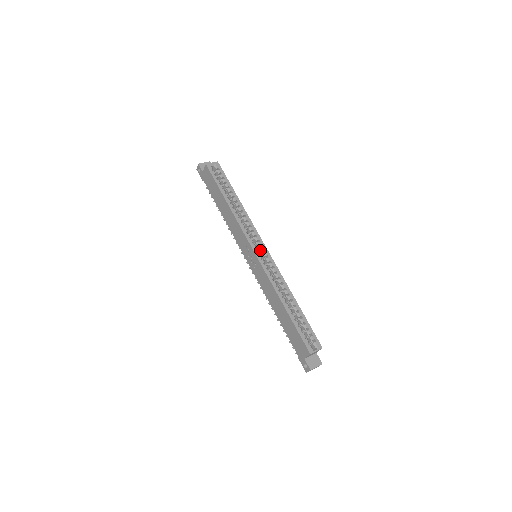
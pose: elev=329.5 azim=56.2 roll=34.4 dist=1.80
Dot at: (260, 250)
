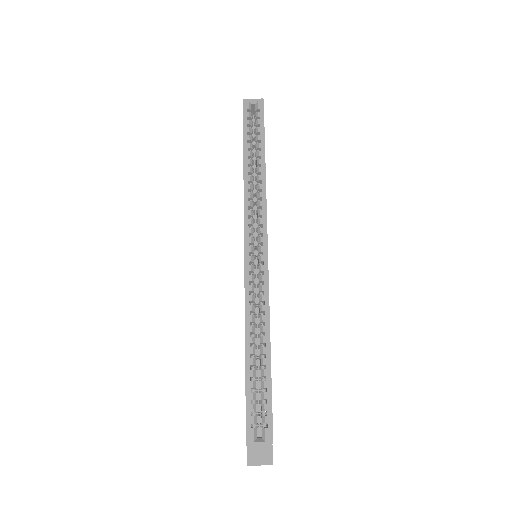
Dot at: (258, 249)
